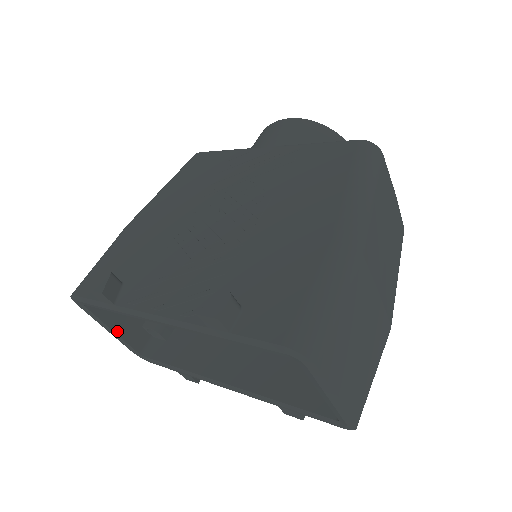
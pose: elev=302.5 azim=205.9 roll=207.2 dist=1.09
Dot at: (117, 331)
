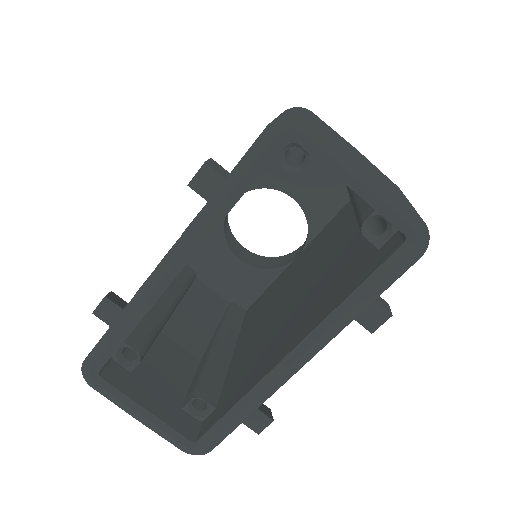
Dot at: (150, 410)
